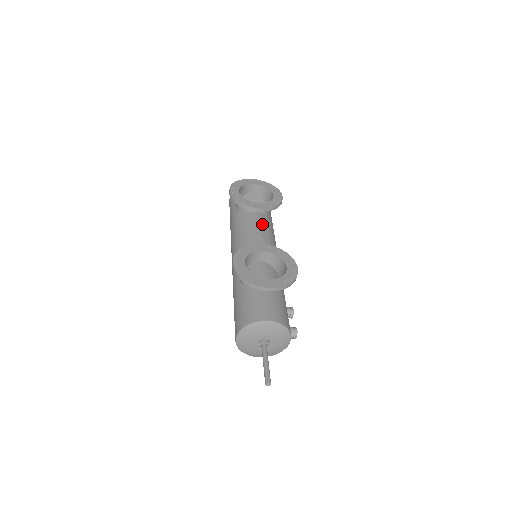
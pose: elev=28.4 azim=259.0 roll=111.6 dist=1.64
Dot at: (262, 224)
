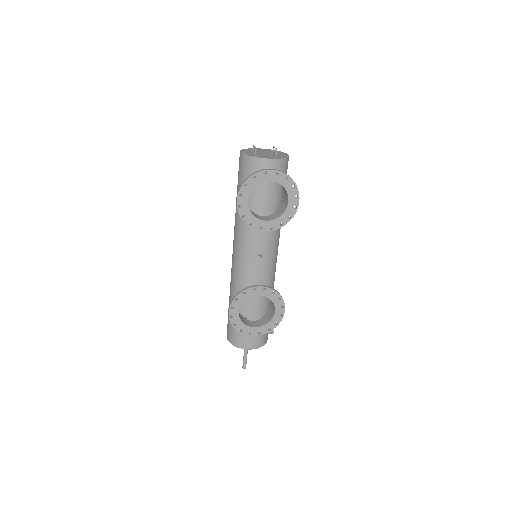
Dot at: (267, 236)
